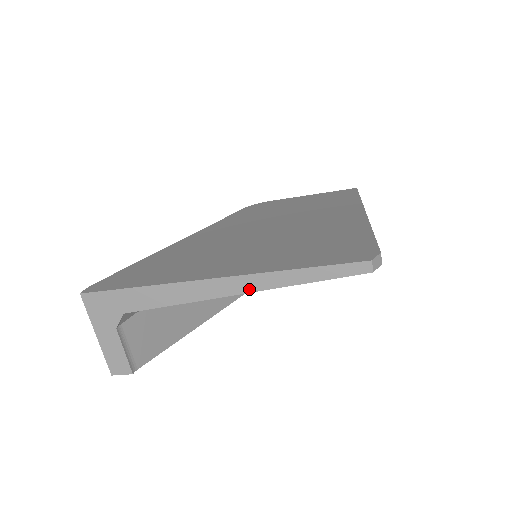
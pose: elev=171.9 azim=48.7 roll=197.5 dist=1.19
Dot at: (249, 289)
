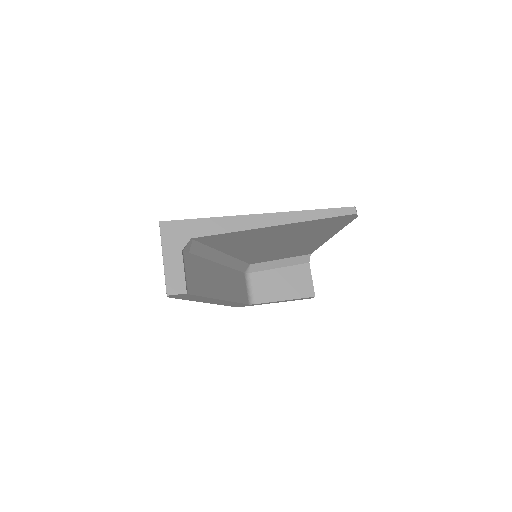
Dot at: (285, 222)
